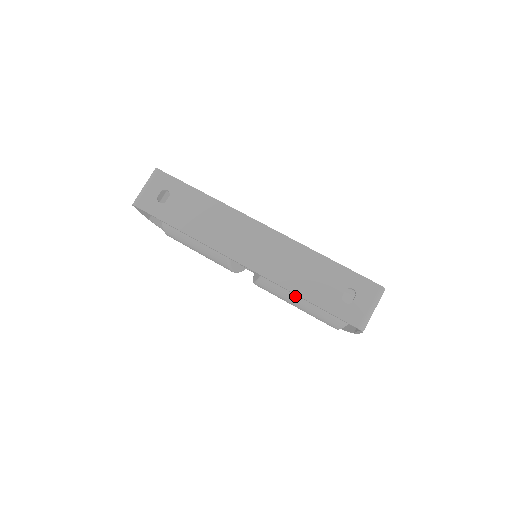
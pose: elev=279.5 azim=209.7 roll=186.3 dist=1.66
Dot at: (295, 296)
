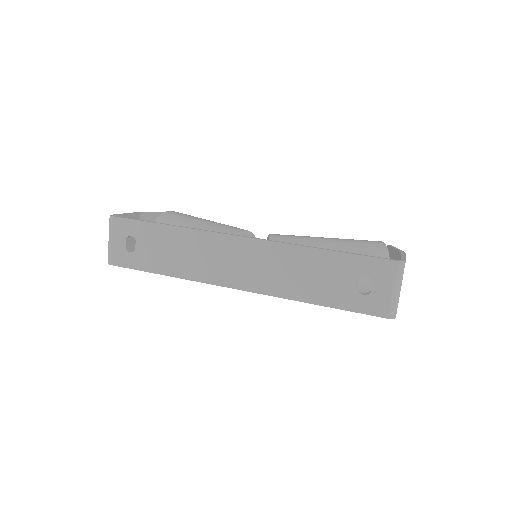
Dot at: occluded
